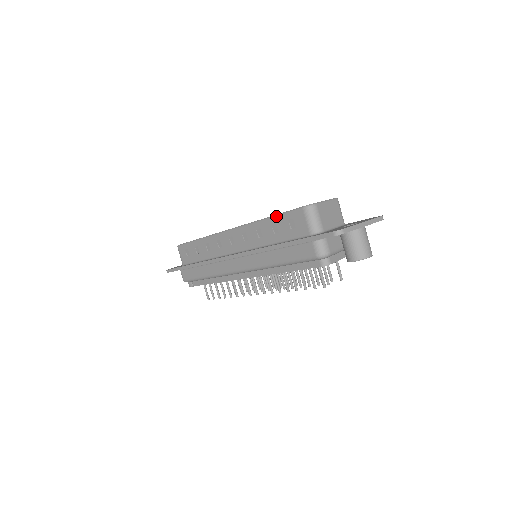
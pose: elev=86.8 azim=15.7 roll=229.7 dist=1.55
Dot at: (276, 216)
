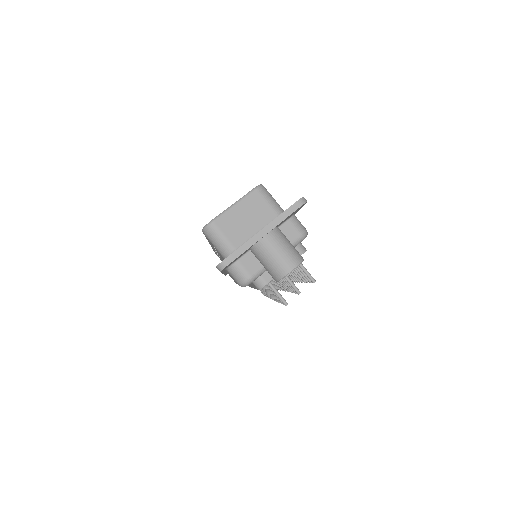
Dot at: occluded
